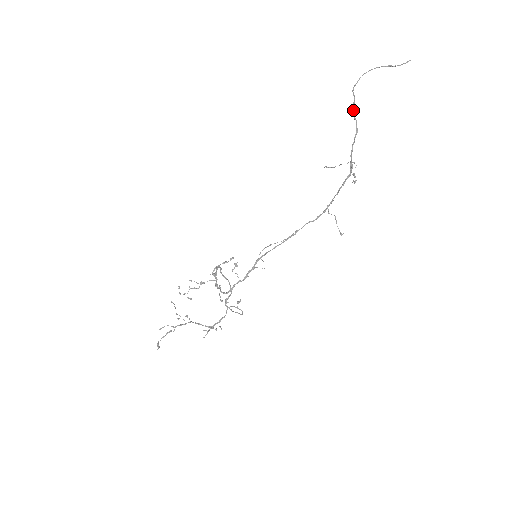
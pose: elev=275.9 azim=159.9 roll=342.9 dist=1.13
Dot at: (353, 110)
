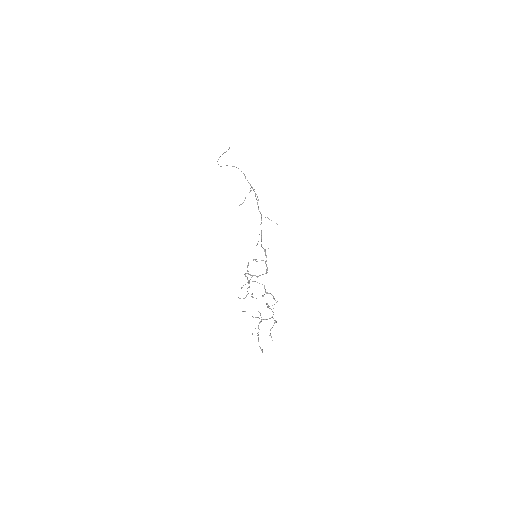
Dot at: (232, 166)
